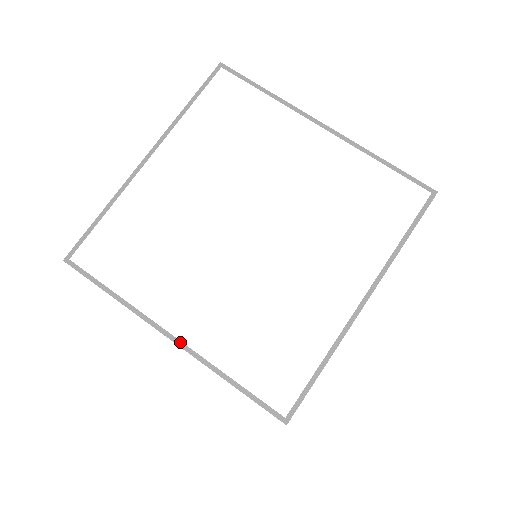
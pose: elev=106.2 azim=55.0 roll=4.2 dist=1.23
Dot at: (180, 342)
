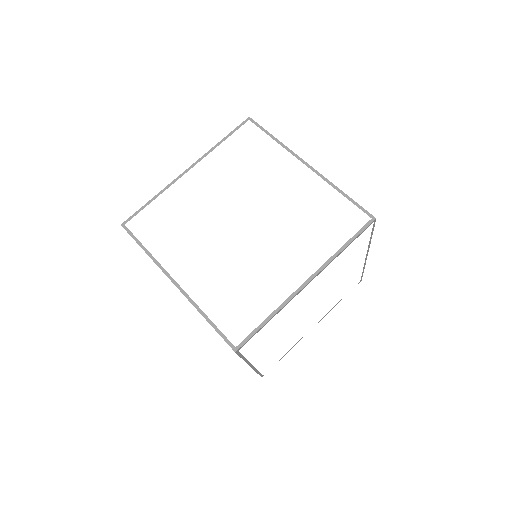
Dot at: (180, 287)
